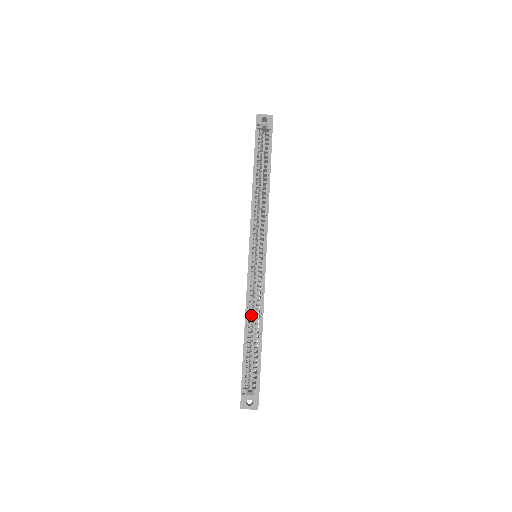
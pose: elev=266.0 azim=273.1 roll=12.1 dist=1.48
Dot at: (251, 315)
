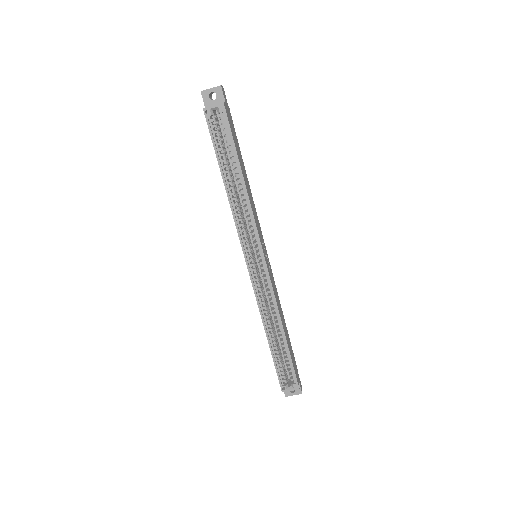
Dot at: (269, 322)
